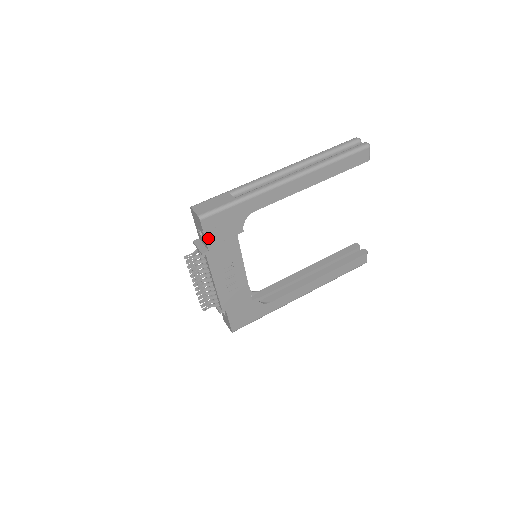
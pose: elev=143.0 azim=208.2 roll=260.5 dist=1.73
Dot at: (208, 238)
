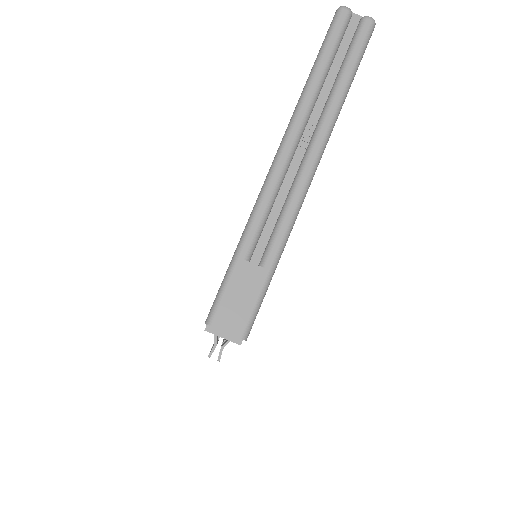
Dot at: occluded
